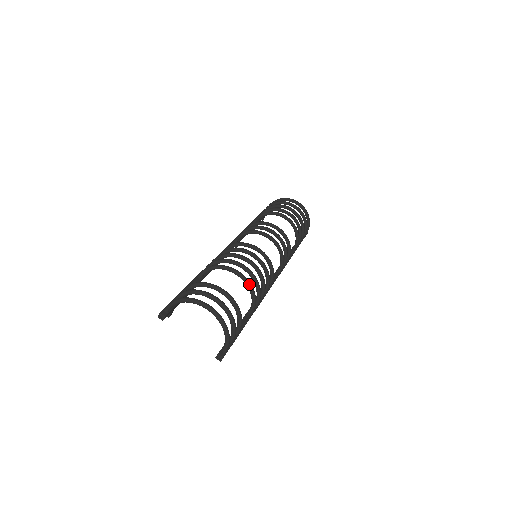
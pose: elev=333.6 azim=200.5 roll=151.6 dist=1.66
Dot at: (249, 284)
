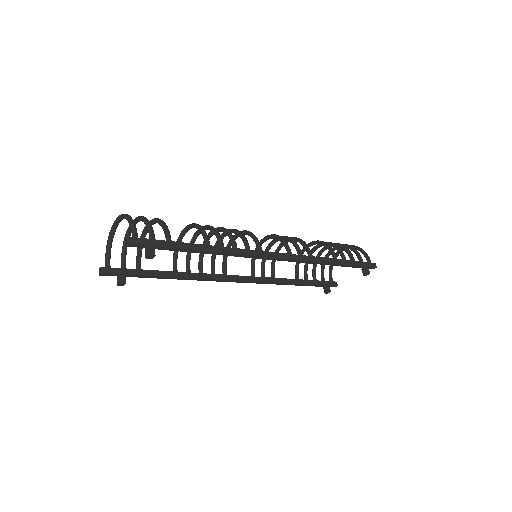
Dot at: (193, 224)
